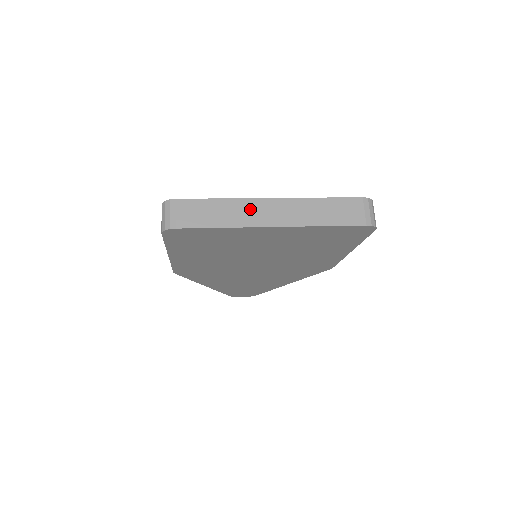
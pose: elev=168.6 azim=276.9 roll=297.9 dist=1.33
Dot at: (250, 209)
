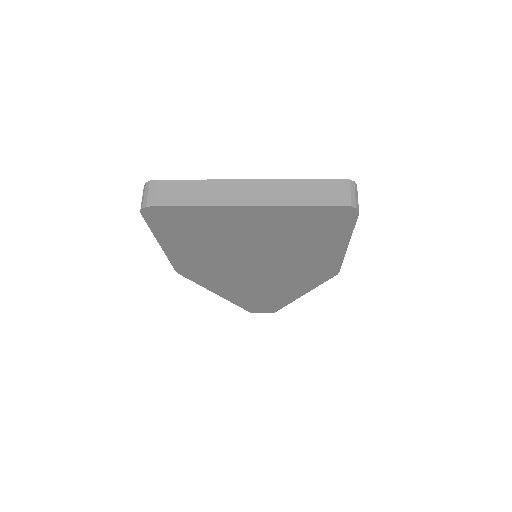
Dot at: (225, 189)
